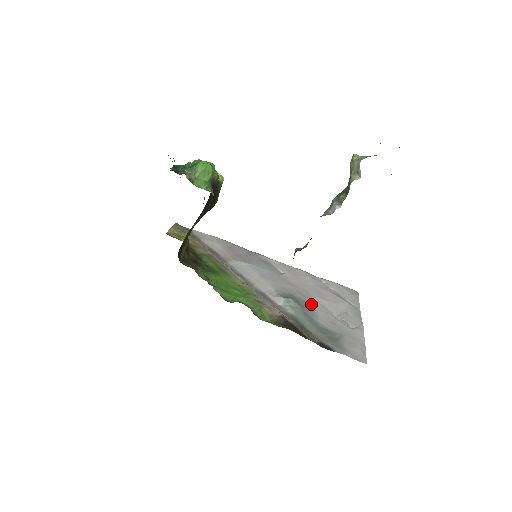
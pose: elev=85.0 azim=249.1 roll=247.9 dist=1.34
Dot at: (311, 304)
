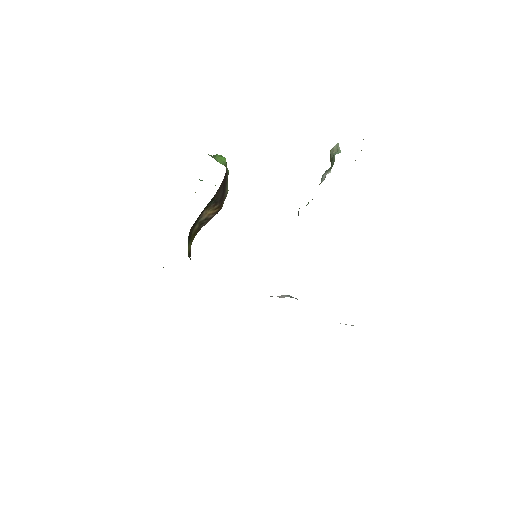
Dot at: occluded
